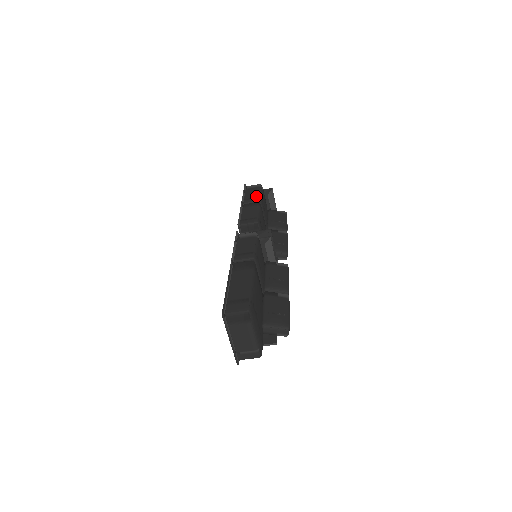
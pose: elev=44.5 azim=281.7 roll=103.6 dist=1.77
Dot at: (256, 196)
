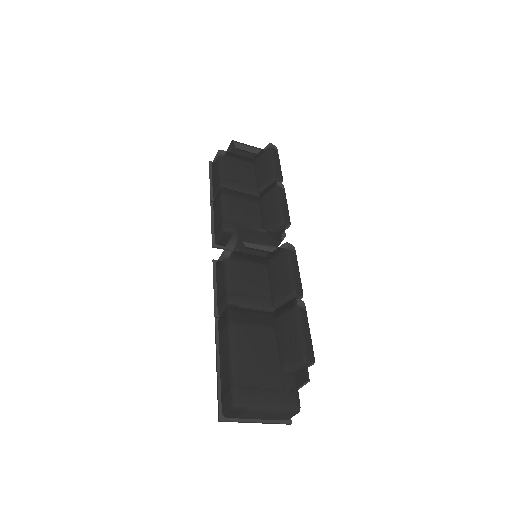
Dot at: (217, 179)
